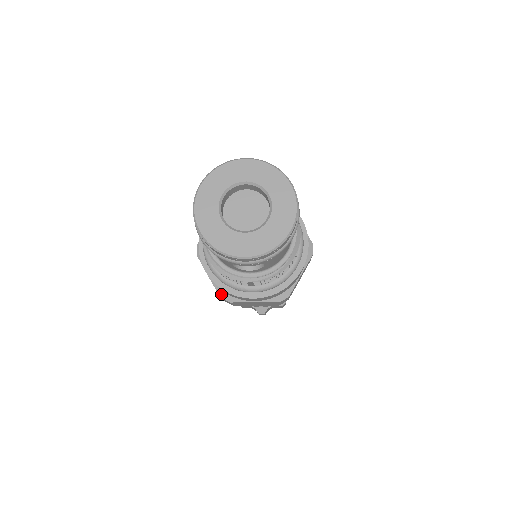
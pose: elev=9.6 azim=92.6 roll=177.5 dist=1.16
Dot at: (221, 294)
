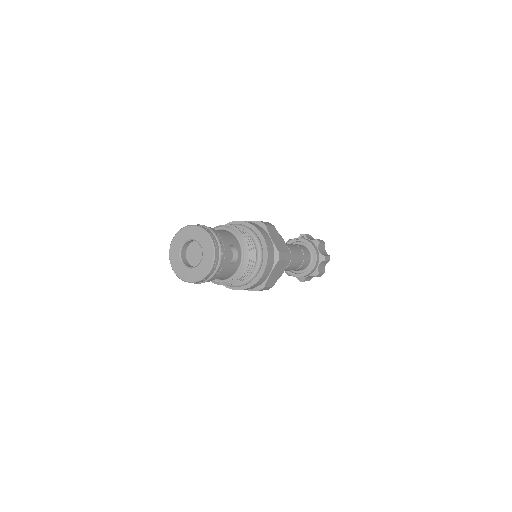
Dot at: occluded
